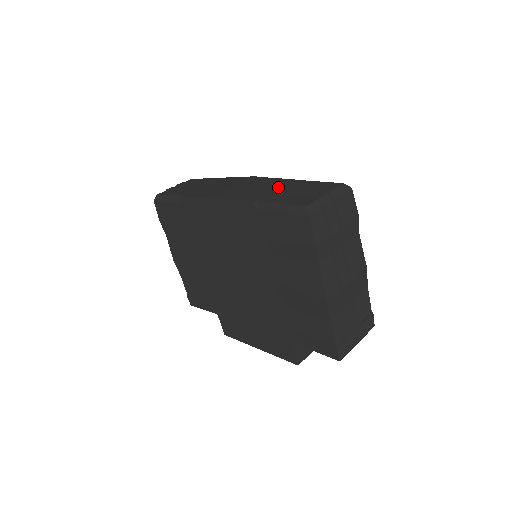
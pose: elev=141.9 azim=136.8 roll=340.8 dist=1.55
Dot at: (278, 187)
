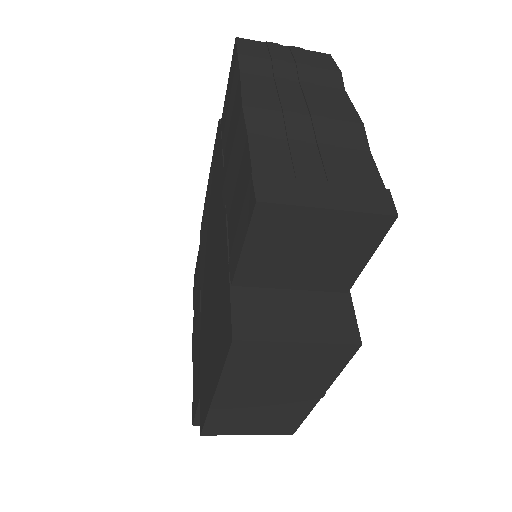
Dot at: occluded
